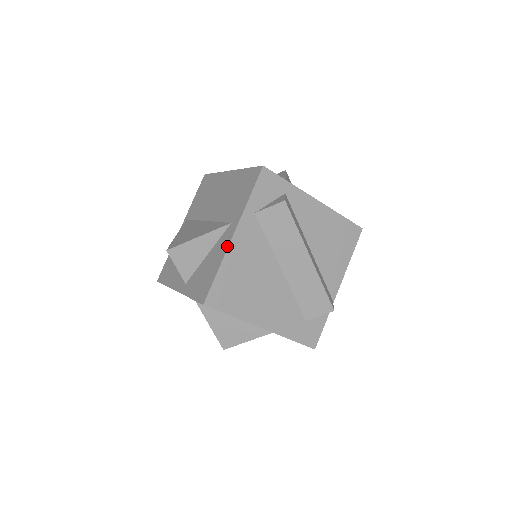
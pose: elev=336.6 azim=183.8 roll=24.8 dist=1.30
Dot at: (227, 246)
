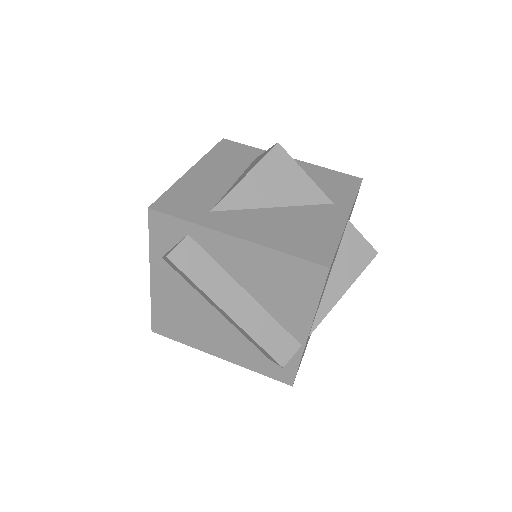
Dot at: (151, 286)
